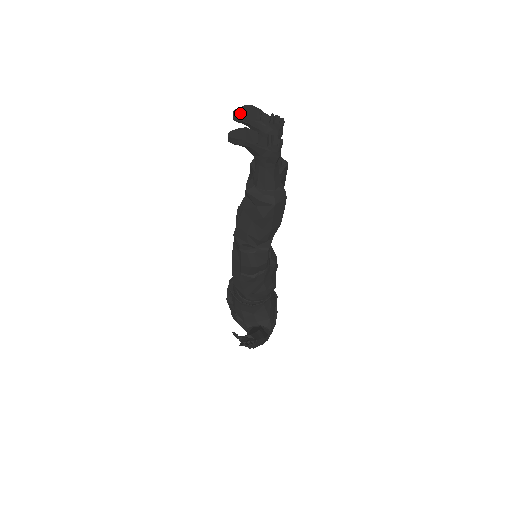
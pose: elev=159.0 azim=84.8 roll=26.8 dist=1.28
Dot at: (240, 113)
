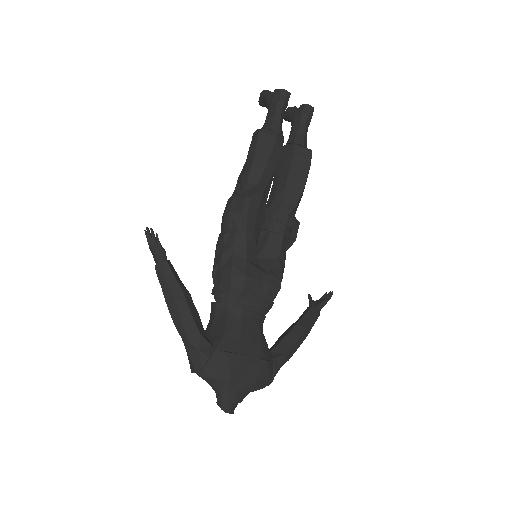
Dot at: occluded
